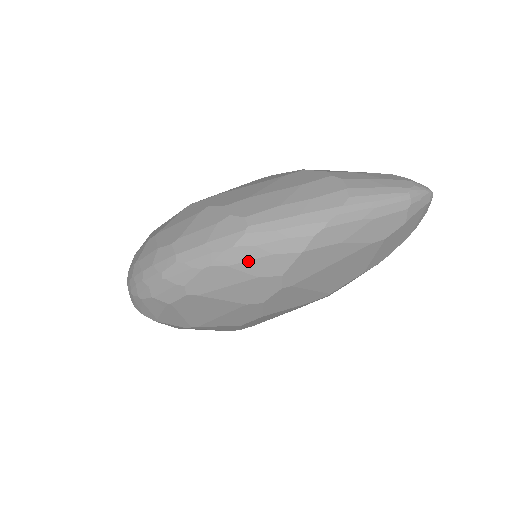
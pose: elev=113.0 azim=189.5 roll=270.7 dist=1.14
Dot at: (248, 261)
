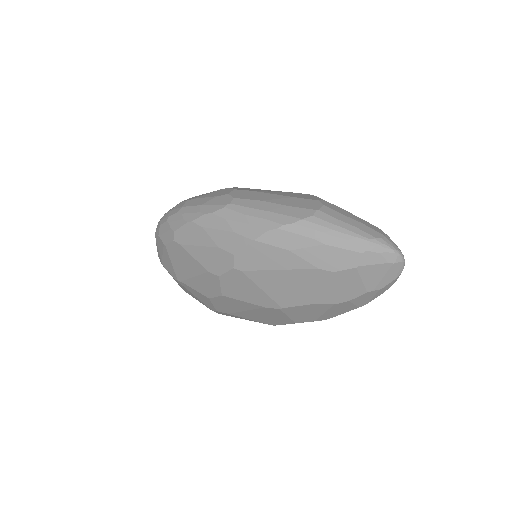
Dot at: (216, 229)
